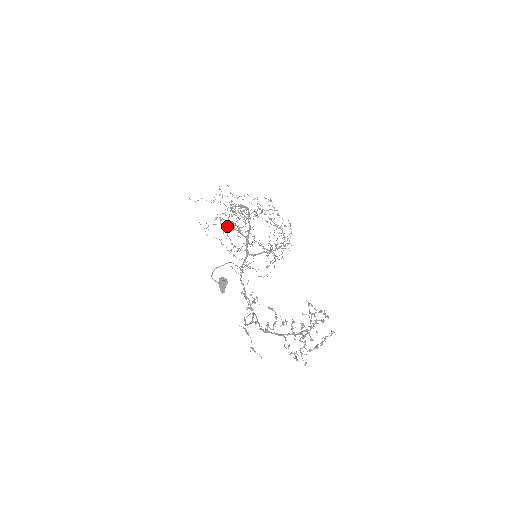
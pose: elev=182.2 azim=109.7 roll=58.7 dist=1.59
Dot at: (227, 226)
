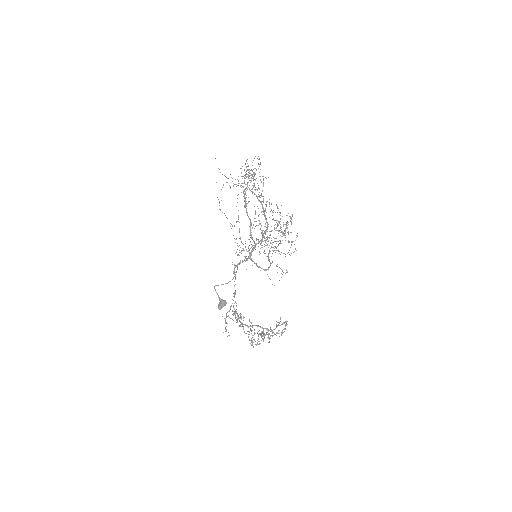
Dot at: occluded
